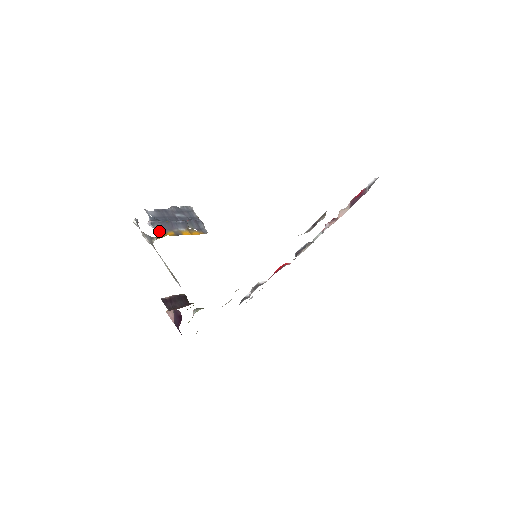
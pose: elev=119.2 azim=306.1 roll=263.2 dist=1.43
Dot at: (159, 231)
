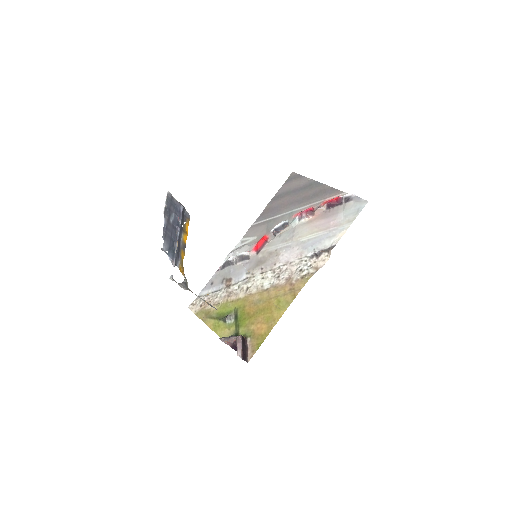
Dot at: (179, 263)
